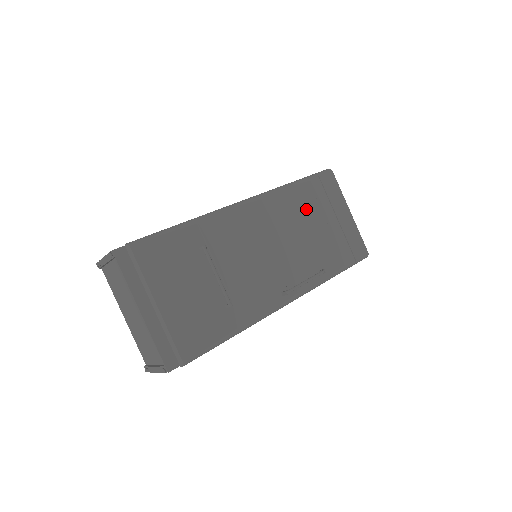
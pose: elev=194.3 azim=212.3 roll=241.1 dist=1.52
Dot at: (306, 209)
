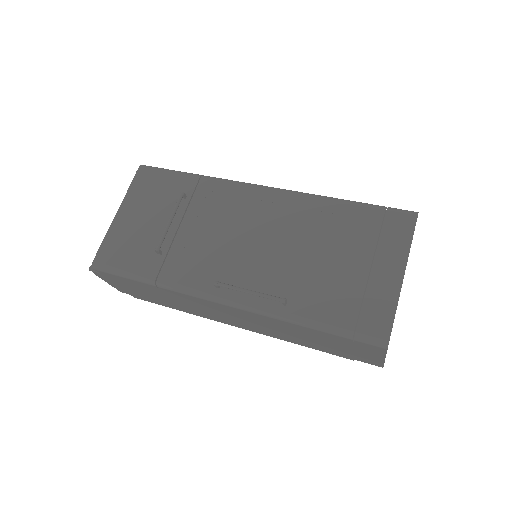
Dot at: (331, 231)
